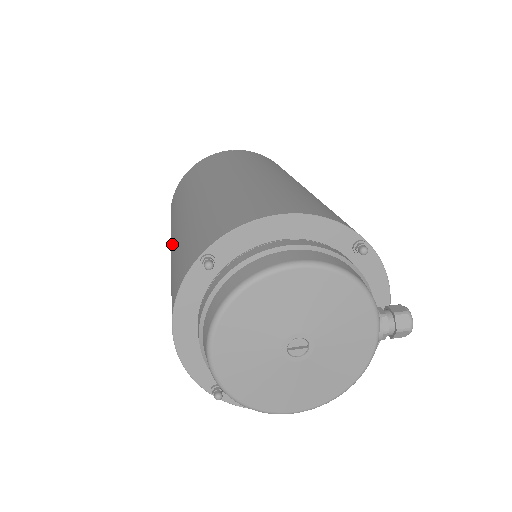
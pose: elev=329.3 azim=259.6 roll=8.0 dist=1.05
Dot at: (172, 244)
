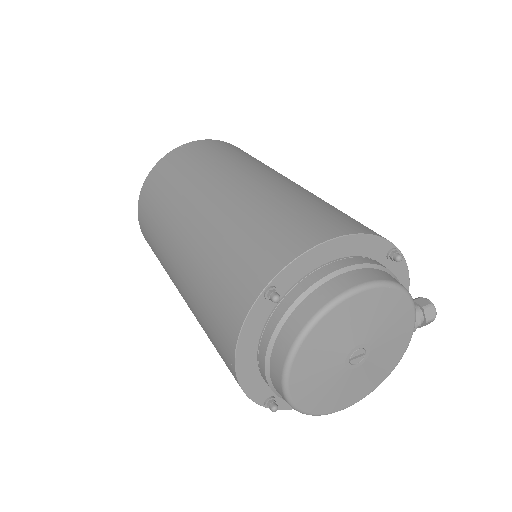
Dot at: (180, 260)
